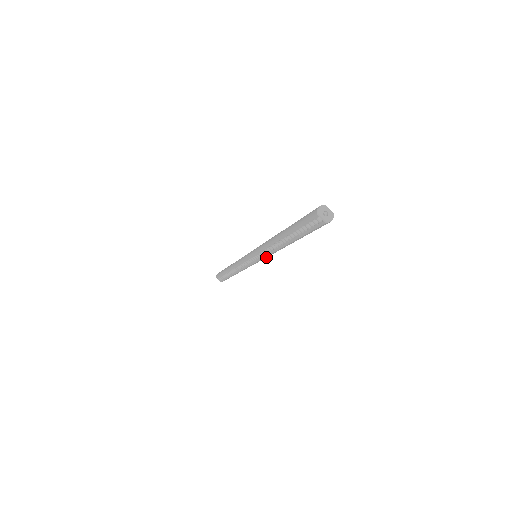
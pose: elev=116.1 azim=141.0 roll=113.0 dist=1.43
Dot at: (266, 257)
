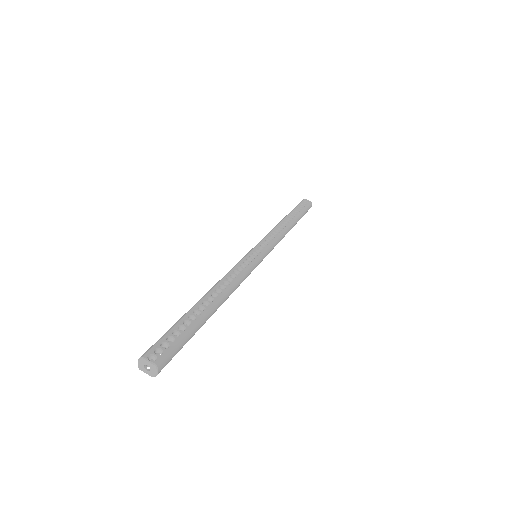
Dot at: occluded
